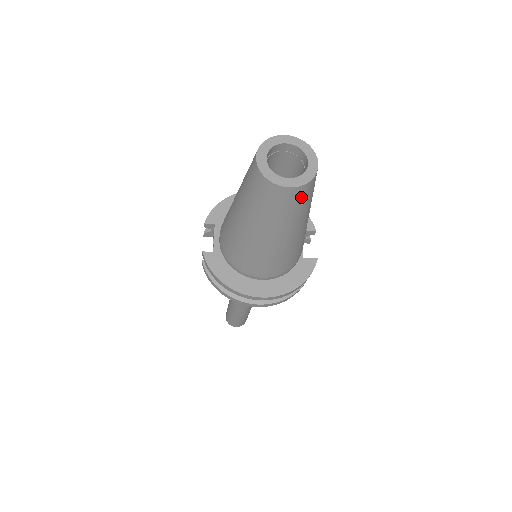
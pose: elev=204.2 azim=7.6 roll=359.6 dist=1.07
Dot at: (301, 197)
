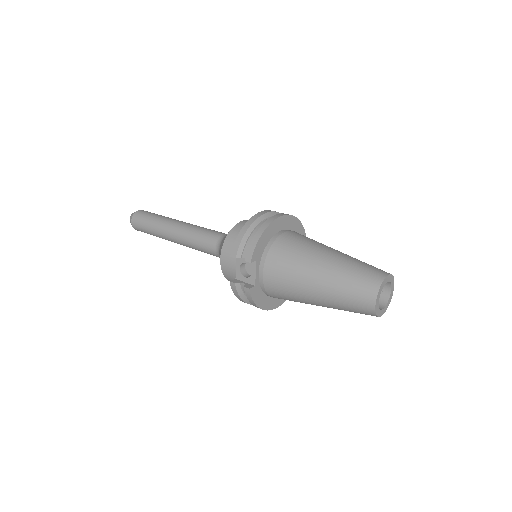
Dot at: occluded
